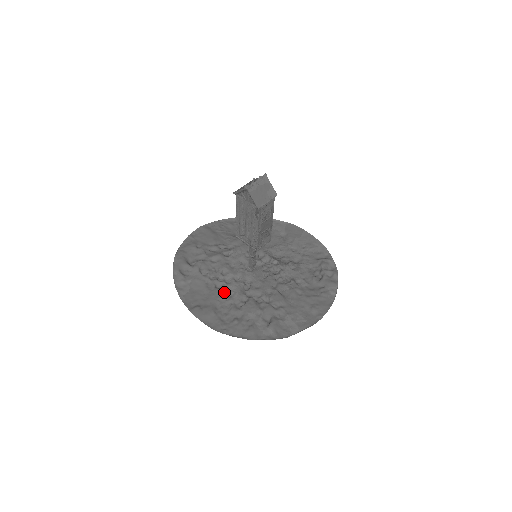
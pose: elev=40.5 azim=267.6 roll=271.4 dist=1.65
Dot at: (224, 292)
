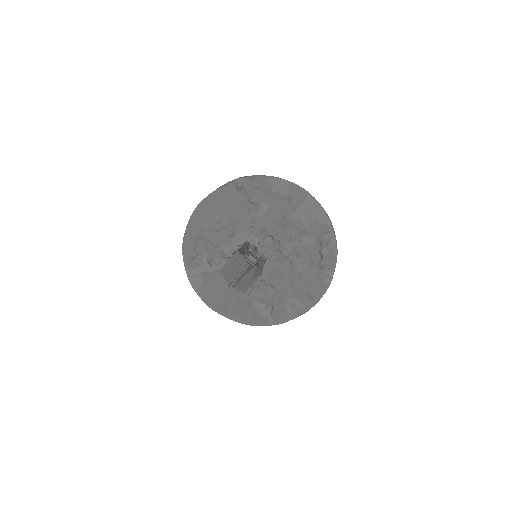
Dot at: occluded
